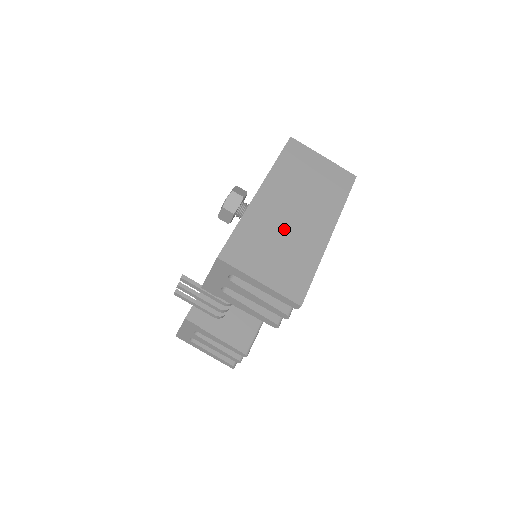
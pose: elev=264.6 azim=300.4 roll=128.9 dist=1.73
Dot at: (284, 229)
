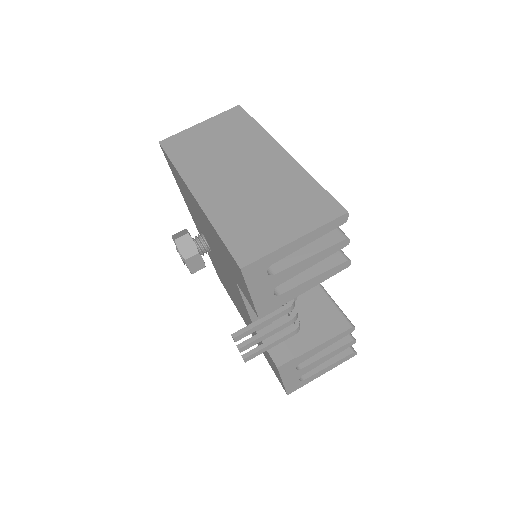
Dot at: (251, 190)
